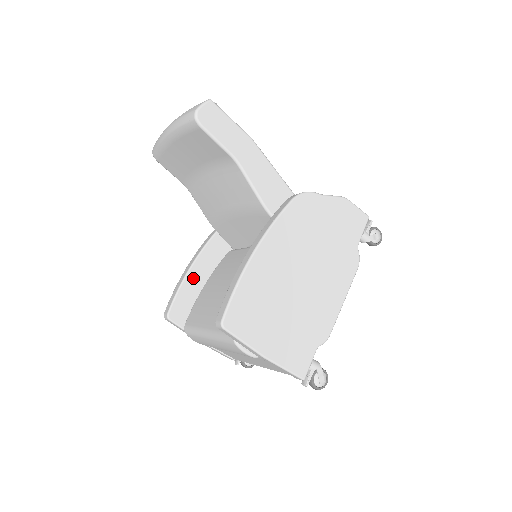
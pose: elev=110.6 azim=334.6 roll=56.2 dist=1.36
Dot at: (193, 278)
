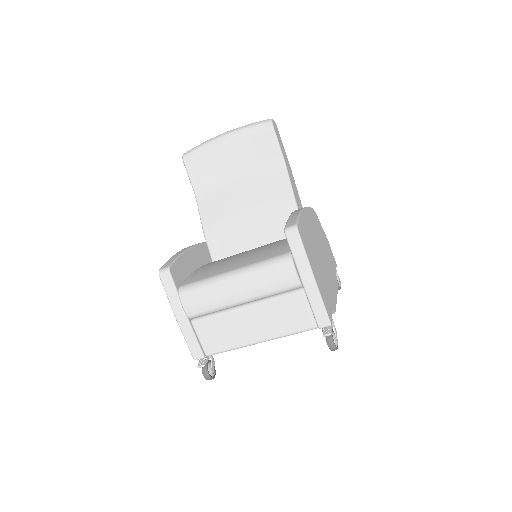
Dot at: (189, 258)
